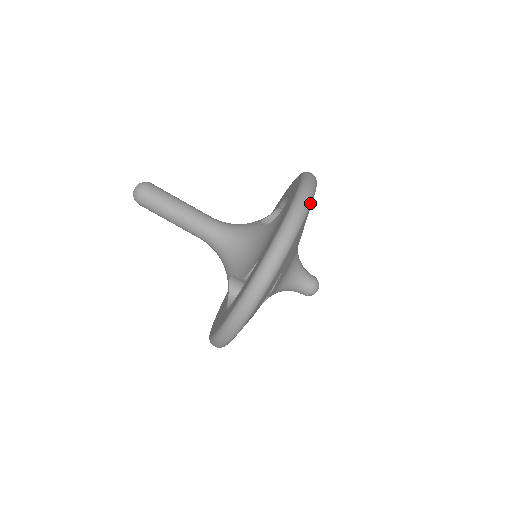
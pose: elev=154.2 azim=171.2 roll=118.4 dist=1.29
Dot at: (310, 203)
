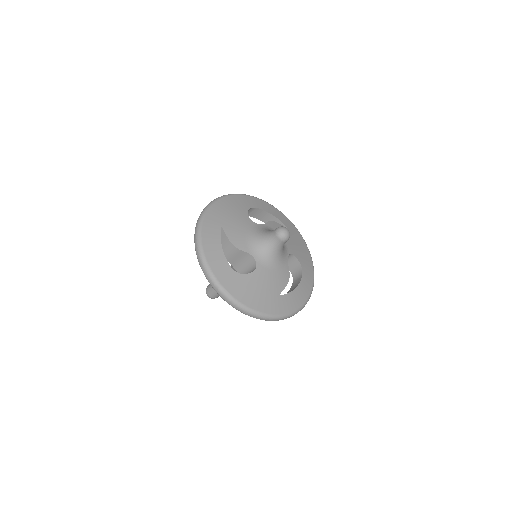
Dot at: (224, 196)
